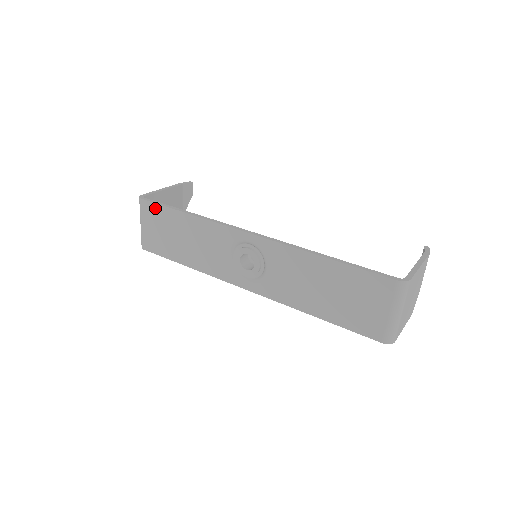
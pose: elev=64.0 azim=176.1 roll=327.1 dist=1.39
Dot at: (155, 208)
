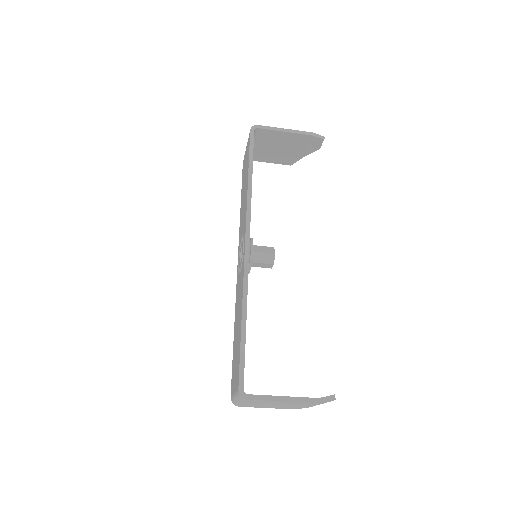
Dot at: occluded
